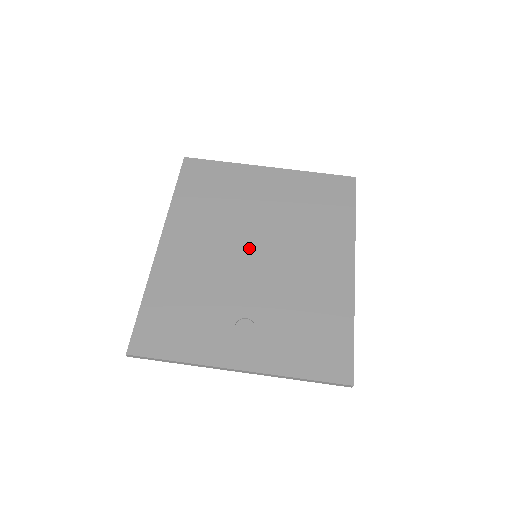
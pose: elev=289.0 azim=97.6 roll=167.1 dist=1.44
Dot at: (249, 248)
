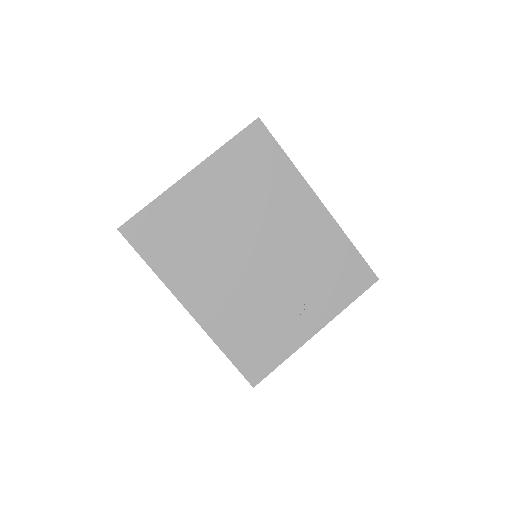
Dot at: (247, 256)
